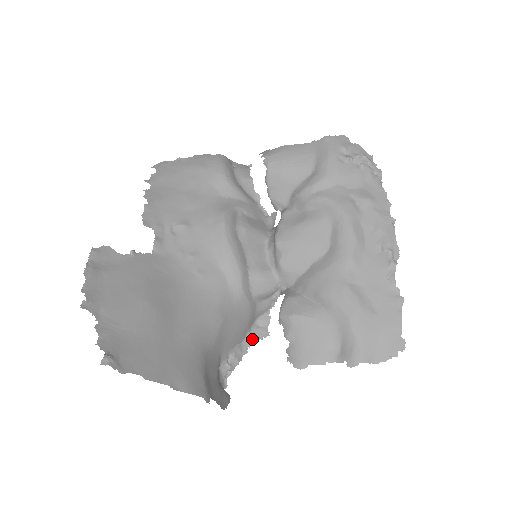
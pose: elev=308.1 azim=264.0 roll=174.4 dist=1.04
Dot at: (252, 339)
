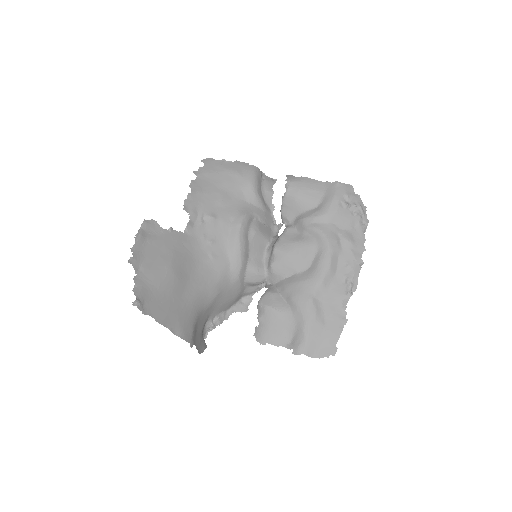
Dot at: (235, 310)
